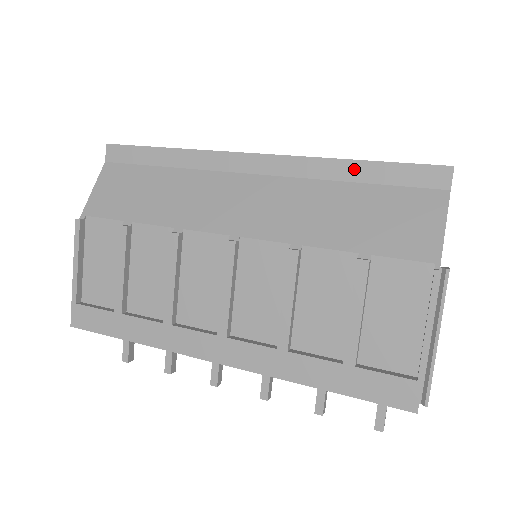
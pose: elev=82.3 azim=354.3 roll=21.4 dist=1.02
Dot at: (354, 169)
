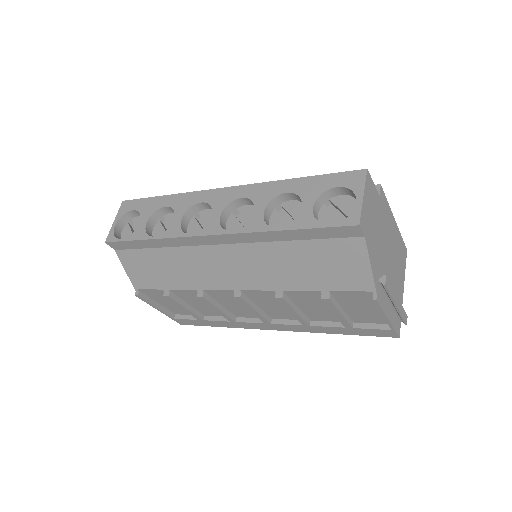
Dot at: (287, 235)
